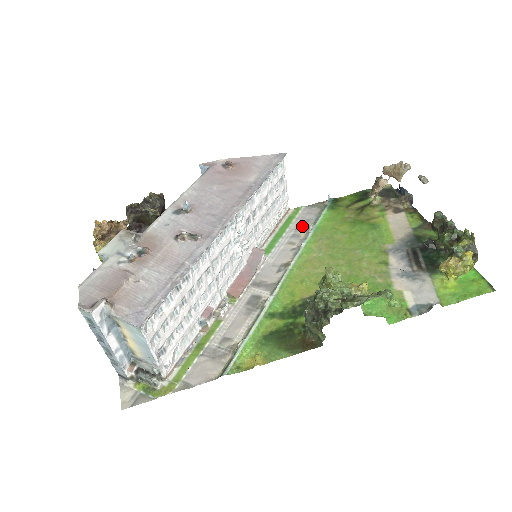
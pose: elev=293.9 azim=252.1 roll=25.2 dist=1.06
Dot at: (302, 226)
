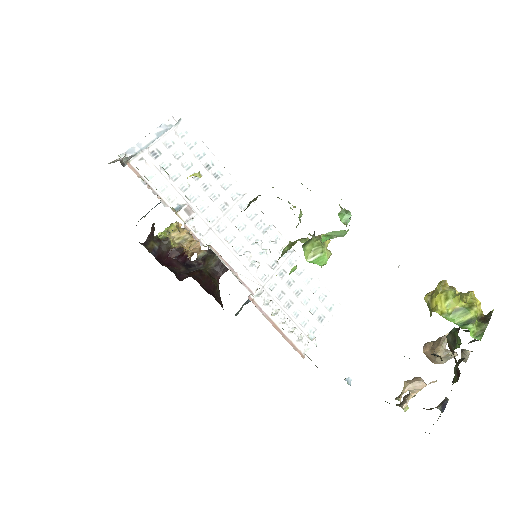
Dot at: occluded
